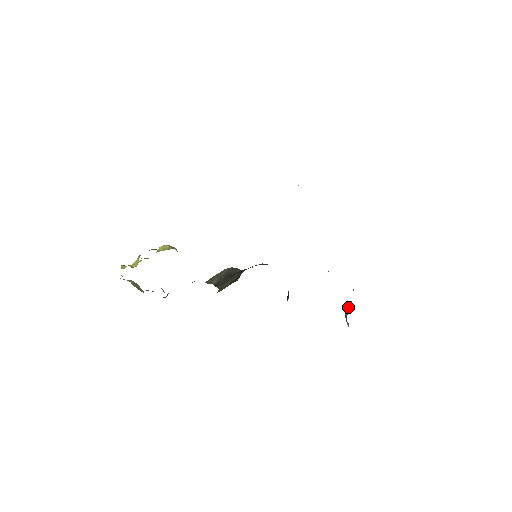
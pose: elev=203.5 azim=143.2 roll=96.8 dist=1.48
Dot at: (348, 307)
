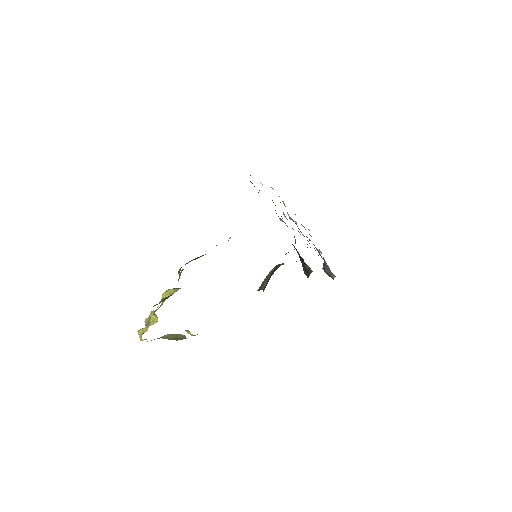
Dot at: (323, 264)
